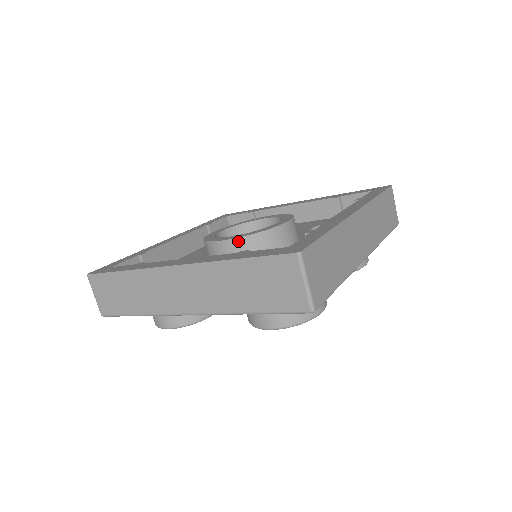
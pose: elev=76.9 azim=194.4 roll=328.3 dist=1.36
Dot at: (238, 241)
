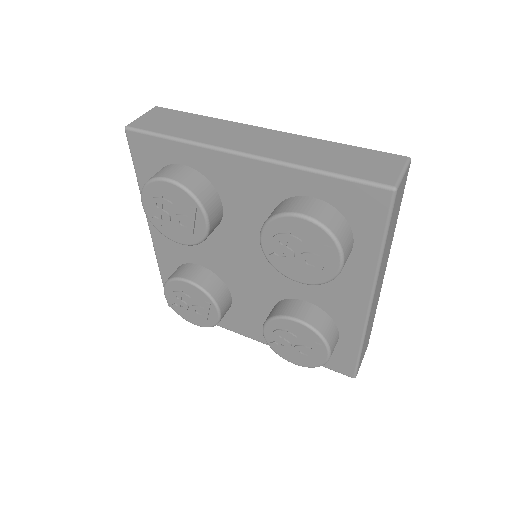
Dot at: occluded
